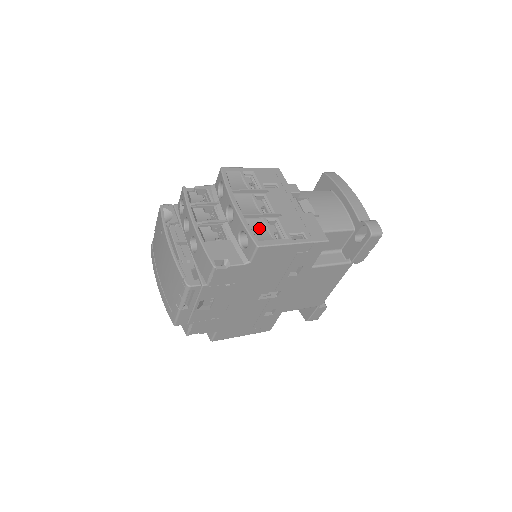
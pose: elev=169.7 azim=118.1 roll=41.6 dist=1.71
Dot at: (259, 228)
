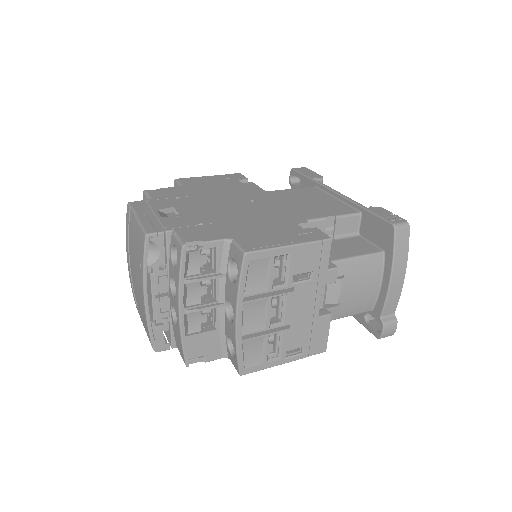
Dot at: (254, 349)
